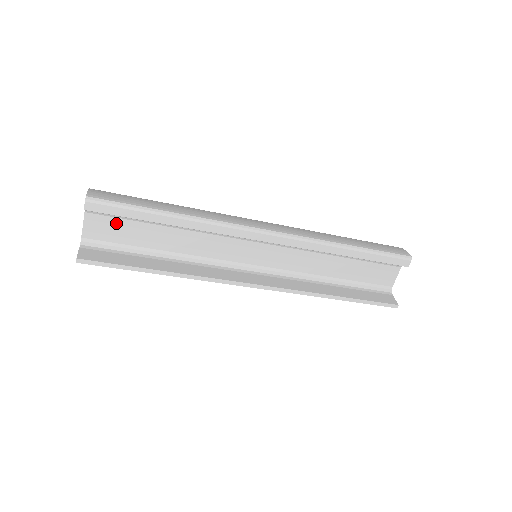
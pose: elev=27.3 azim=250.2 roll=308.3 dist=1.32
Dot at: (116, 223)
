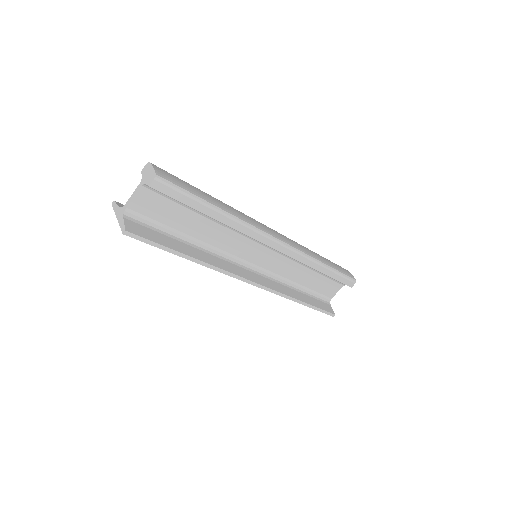
Dot at: (164, 202)
